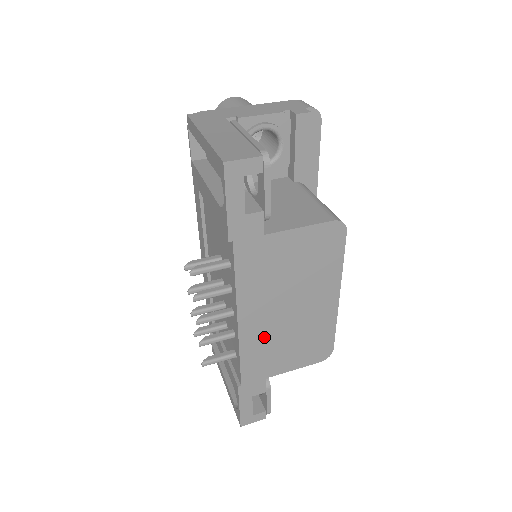
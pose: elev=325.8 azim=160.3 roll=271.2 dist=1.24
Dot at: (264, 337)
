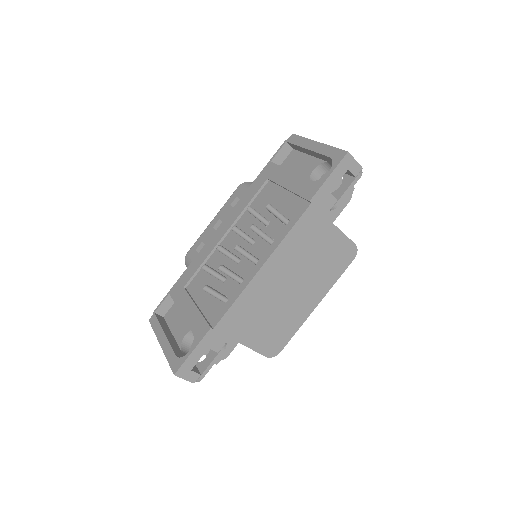
Dot at: (261, 296)
